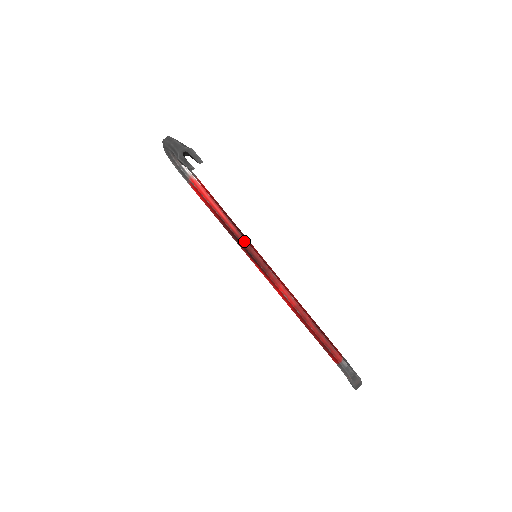
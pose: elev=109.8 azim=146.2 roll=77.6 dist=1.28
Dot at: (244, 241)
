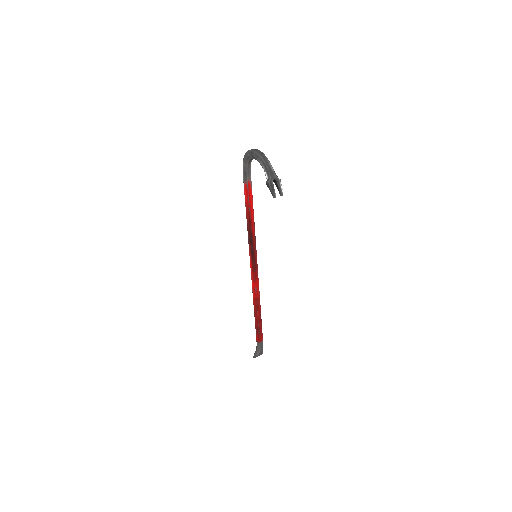
Dot at: (254, 242)
